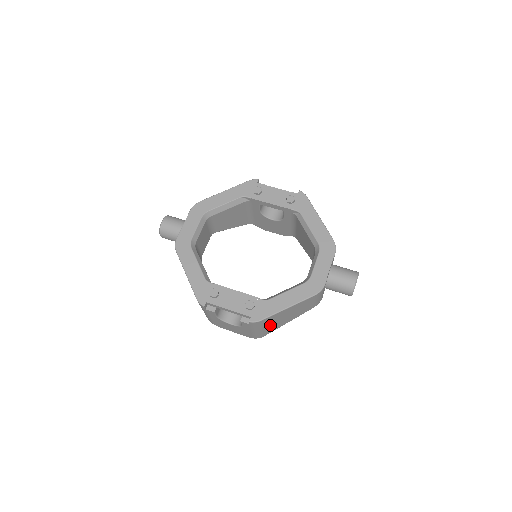
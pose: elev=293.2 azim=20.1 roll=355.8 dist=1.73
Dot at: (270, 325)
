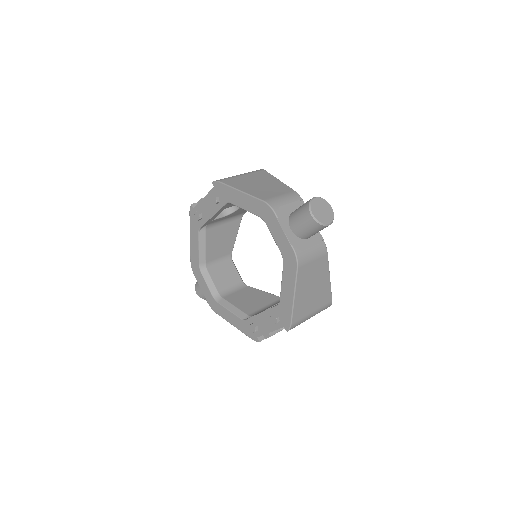
Dot at: (313, 304)
